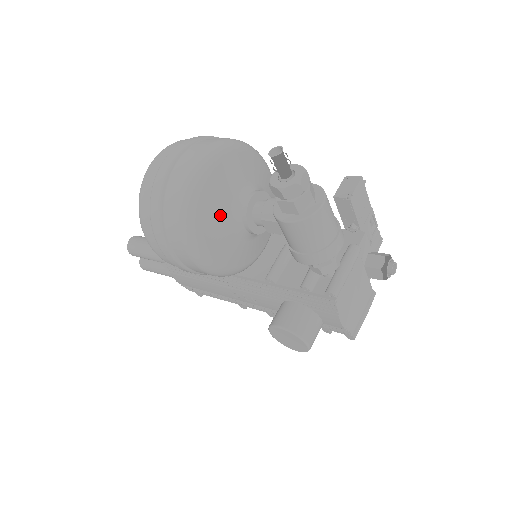
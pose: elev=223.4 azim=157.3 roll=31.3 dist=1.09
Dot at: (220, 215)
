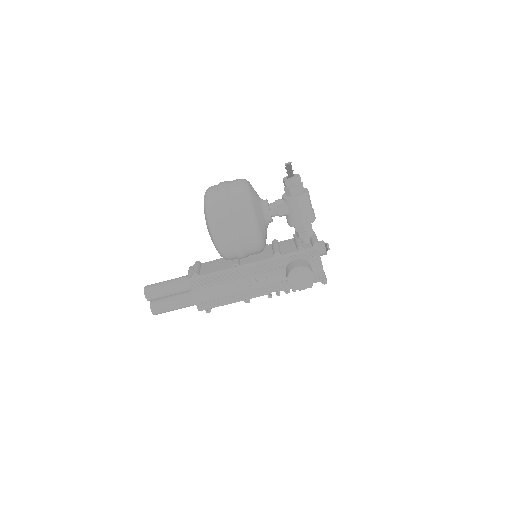
Dot at: (258, 205)
